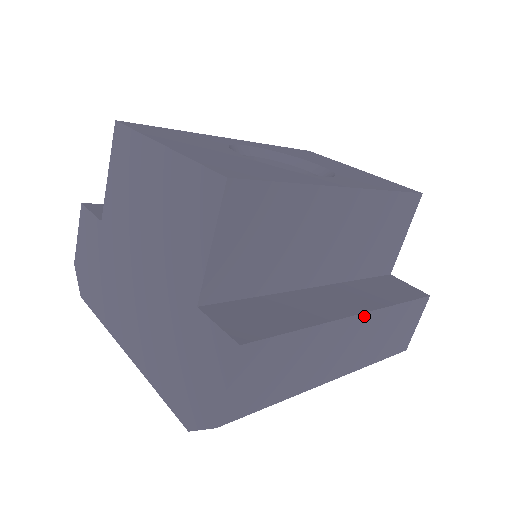
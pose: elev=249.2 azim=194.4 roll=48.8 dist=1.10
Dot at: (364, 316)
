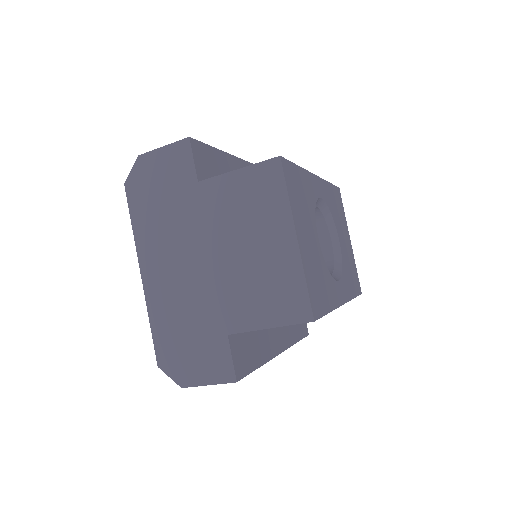
Dot at: occluded
